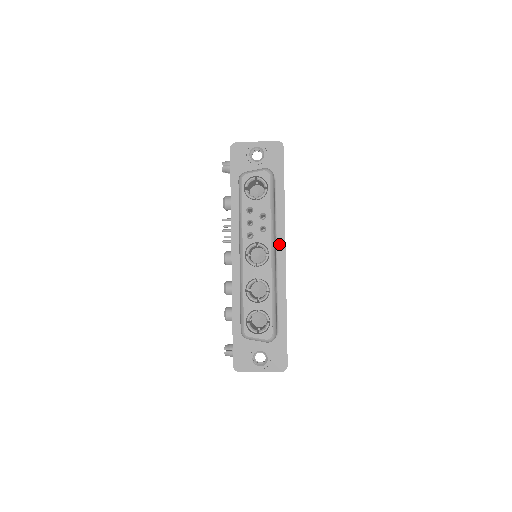
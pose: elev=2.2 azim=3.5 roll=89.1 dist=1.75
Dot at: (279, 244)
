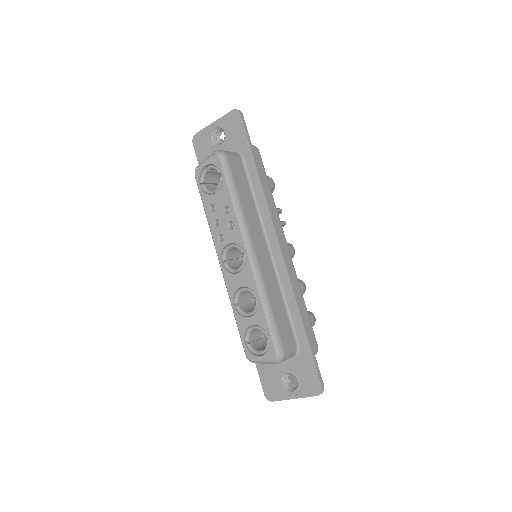
Dot at: (269, 234)
